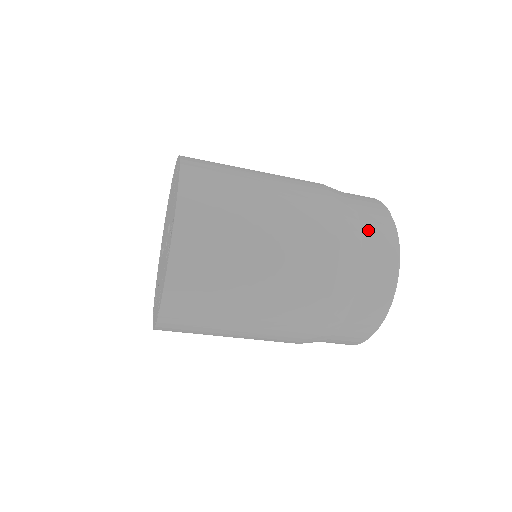
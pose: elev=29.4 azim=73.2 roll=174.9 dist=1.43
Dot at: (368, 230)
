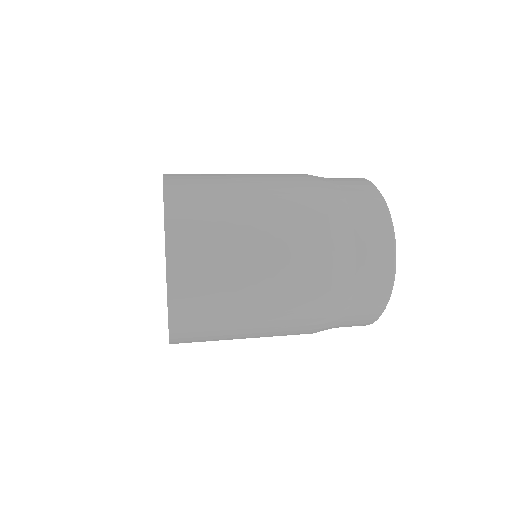
Dot at: (352, 197)
